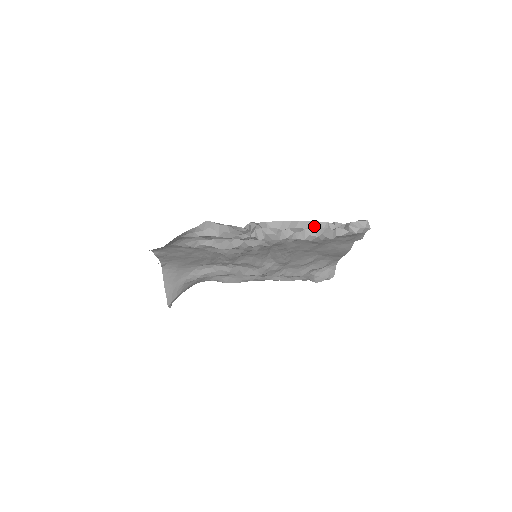
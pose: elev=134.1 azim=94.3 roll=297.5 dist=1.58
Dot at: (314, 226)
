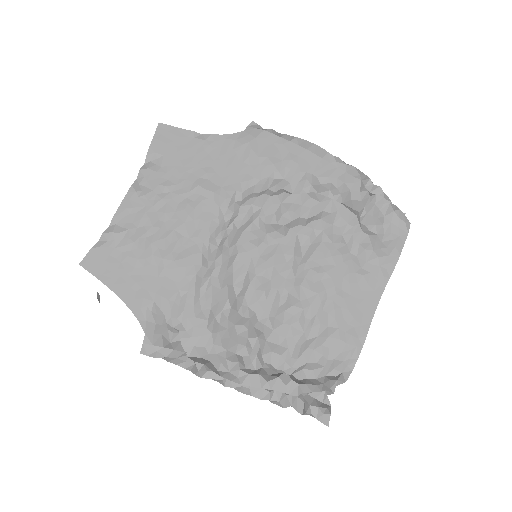
Dot at: (269, 391)
